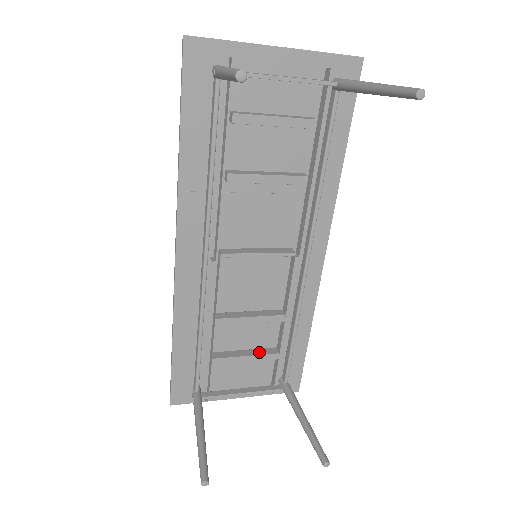
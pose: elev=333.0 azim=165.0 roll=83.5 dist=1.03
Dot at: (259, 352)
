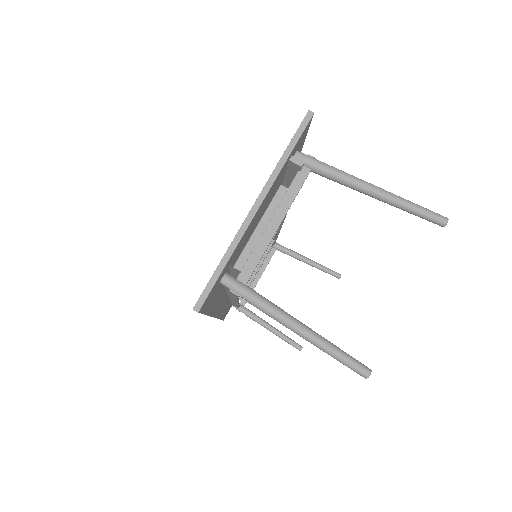
Dot at: occluded
